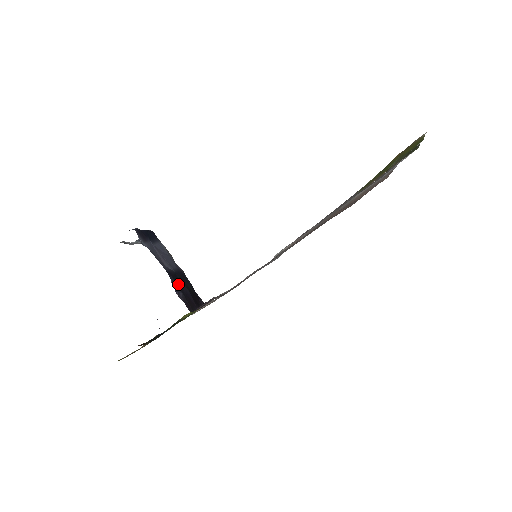
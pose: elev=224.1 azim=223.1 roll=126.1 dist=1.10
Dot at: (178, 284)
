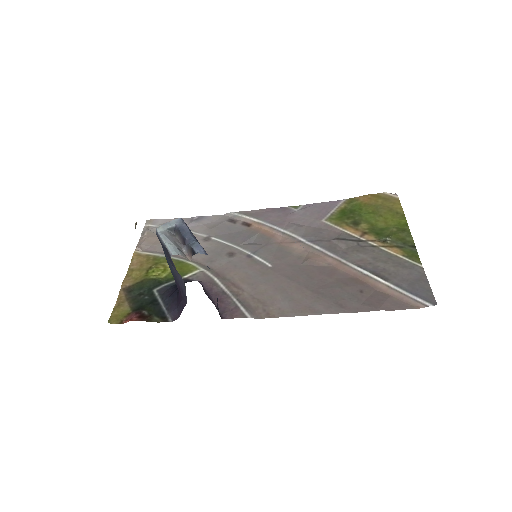
Dot at: occluded
